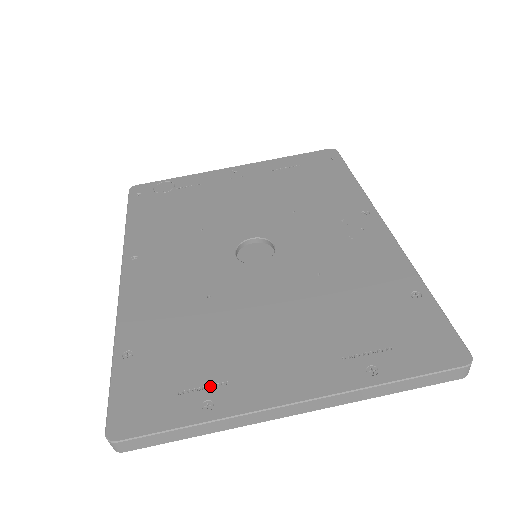
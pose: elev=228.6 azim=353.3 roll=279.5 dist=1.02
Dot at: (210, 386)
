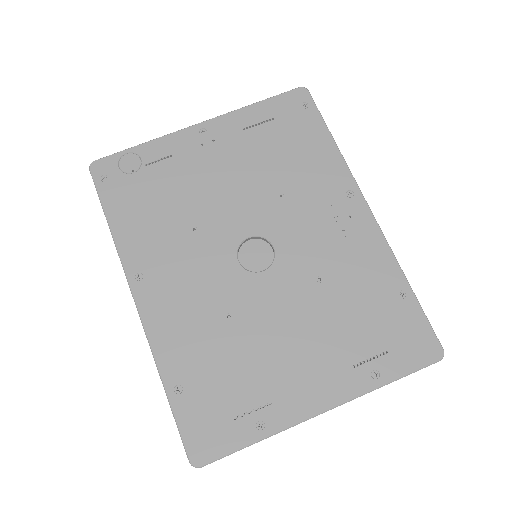
Dot at: (257, 408)
